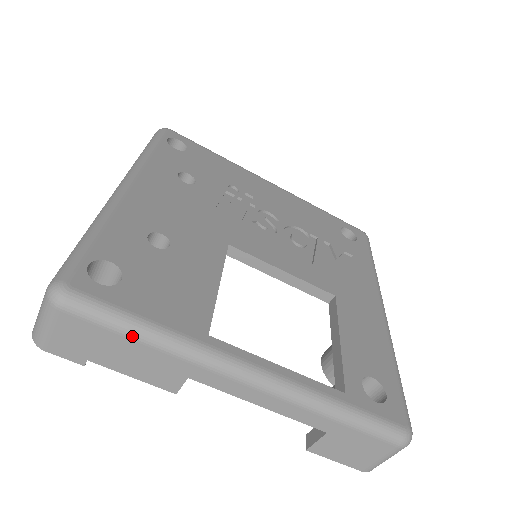
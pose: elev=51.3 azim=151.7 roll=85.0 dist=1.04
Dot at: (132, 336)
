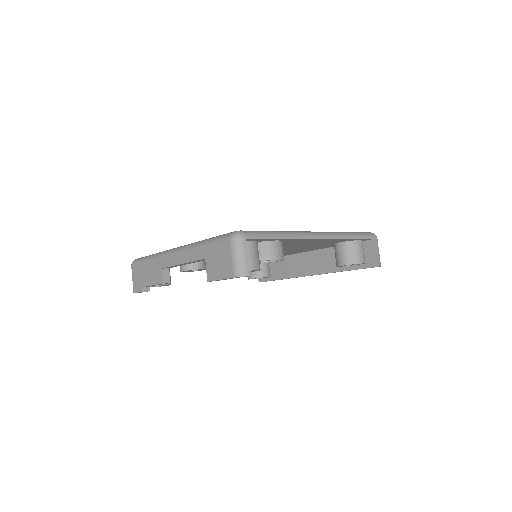
Dot at: (145, 261)
